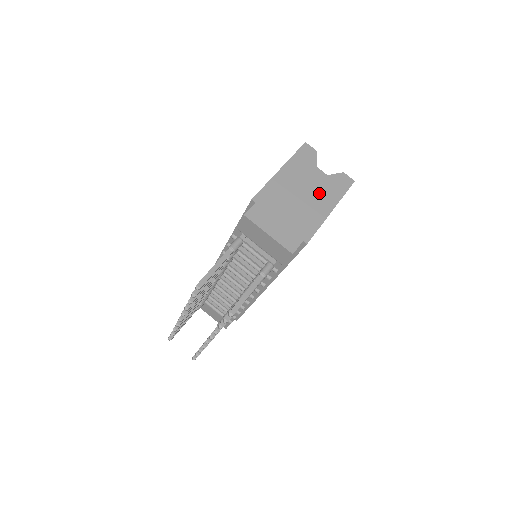
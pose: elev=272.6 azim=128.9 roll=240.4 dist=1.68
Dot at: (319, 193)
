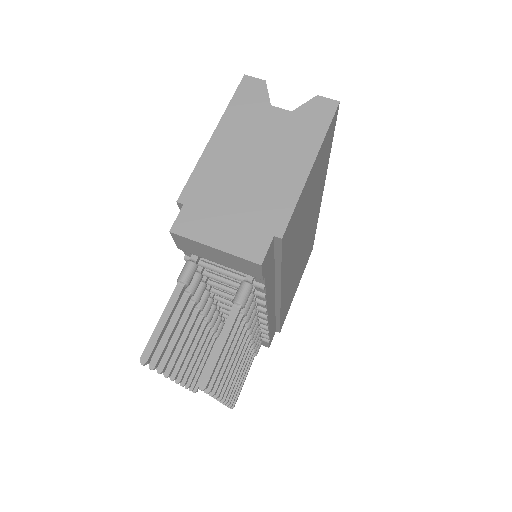
Dot at: (284, 146)
